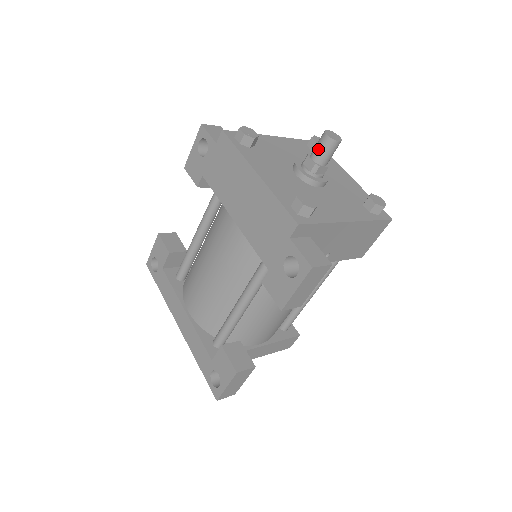
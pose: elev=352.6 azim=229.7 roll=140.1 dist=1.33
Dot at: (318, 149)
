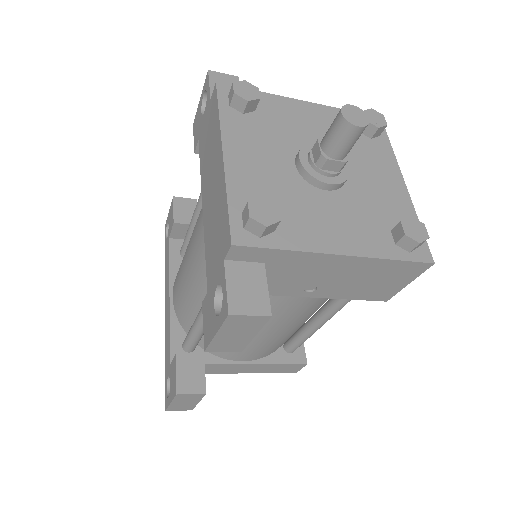
Dot at: (329, 133)
